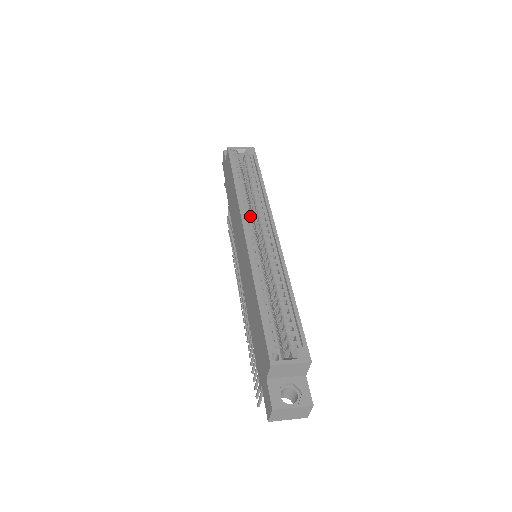
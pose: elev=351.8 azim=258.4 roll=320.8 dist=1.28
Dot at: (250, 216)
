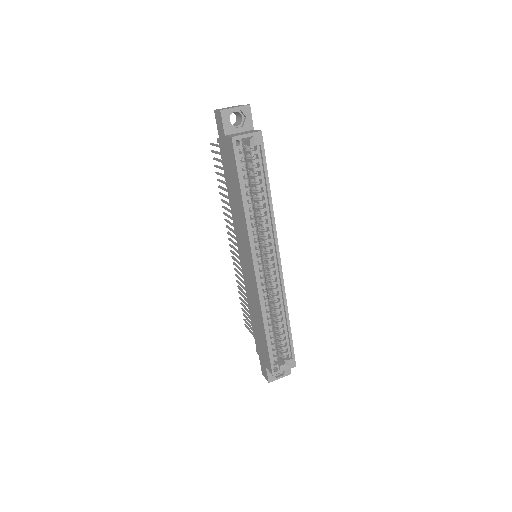
Dot at: (258, 244)
